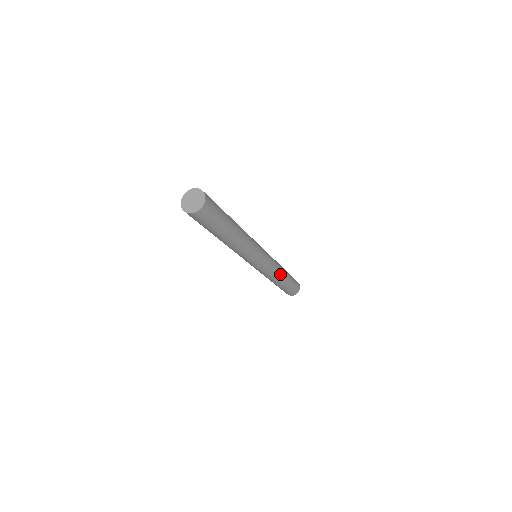
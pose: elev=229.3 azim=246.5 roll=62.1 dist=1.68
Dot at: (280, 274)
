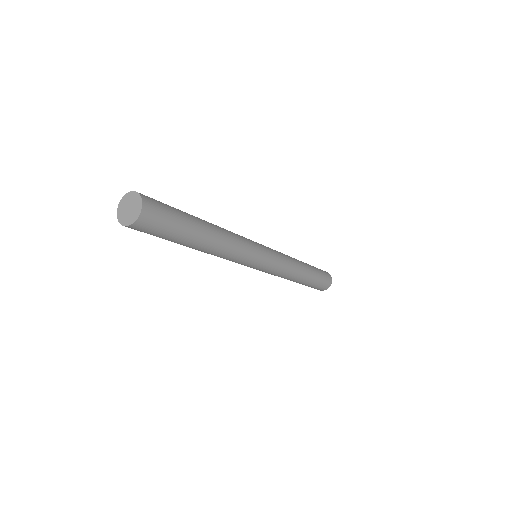
Dot at: (295, 273)
